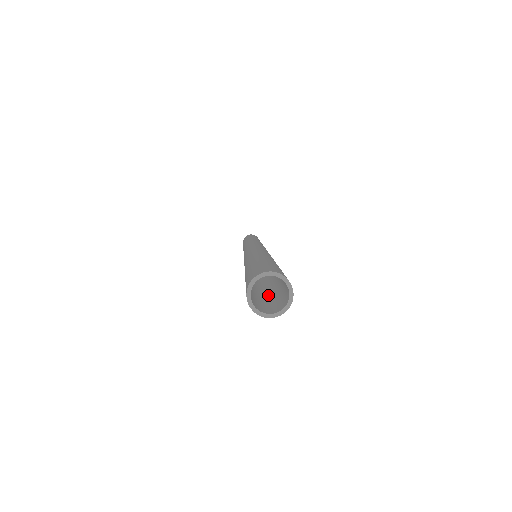
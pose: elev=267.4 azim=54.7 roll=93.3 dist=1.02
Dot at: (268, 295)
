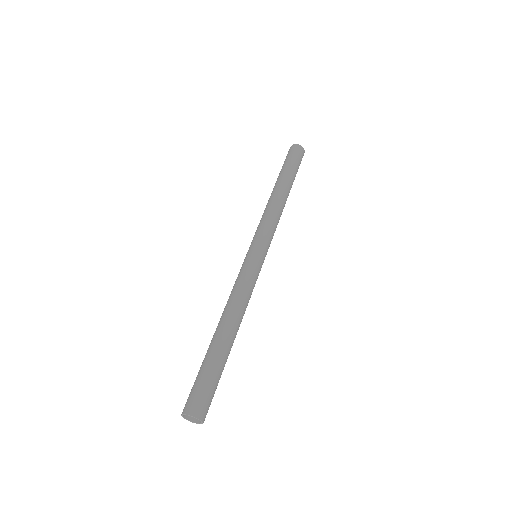
Dot at: occluded
